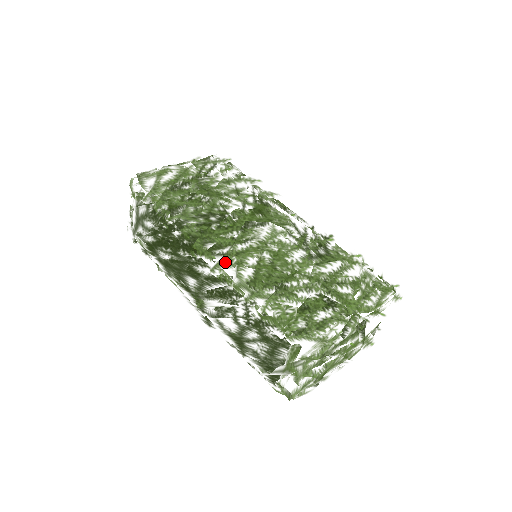
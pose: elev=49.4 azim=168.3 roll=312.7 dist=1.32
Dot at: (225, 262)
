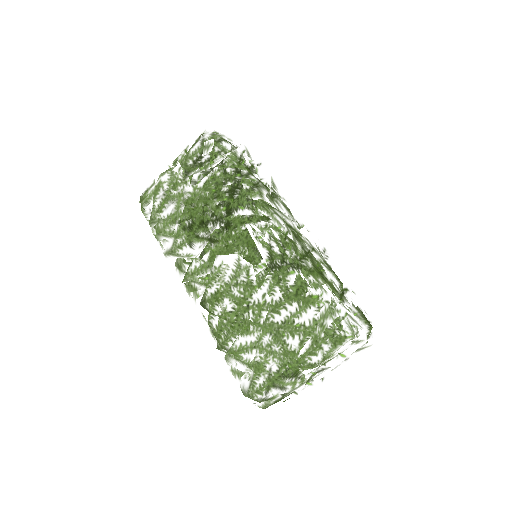
Dot at: (202, 306)
